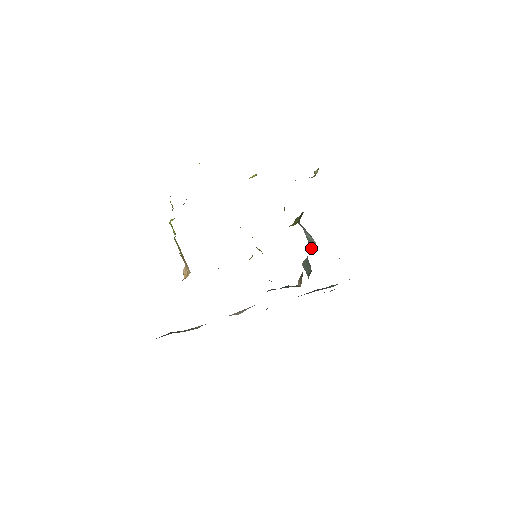
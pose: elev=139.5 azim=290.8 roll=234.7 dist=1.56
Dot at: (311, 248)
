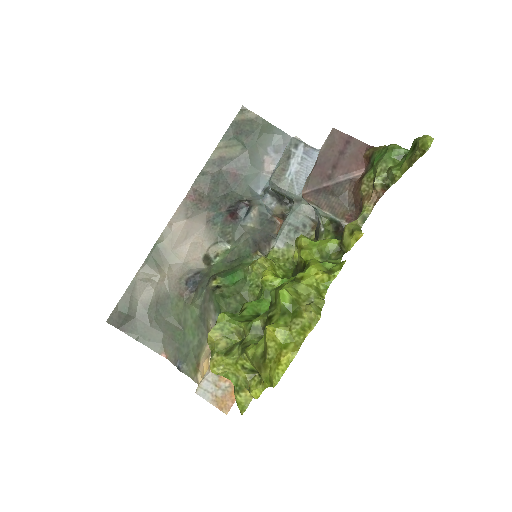
Dot at: occluded
